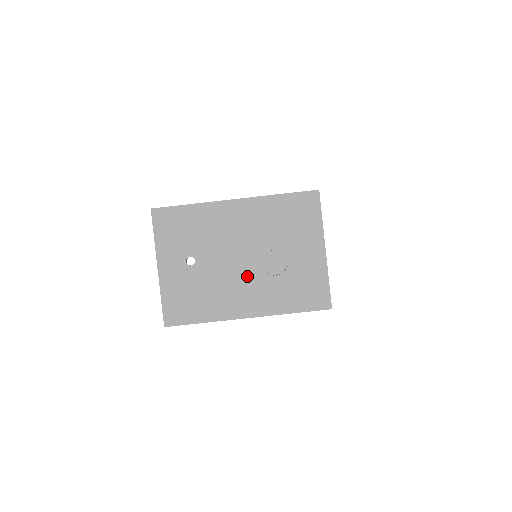
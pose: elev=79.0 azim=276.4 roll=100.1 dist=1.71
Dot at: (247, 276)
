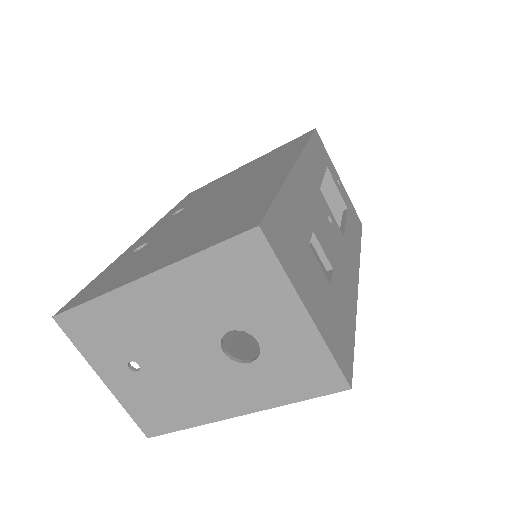
Dot at: (212, 370)
